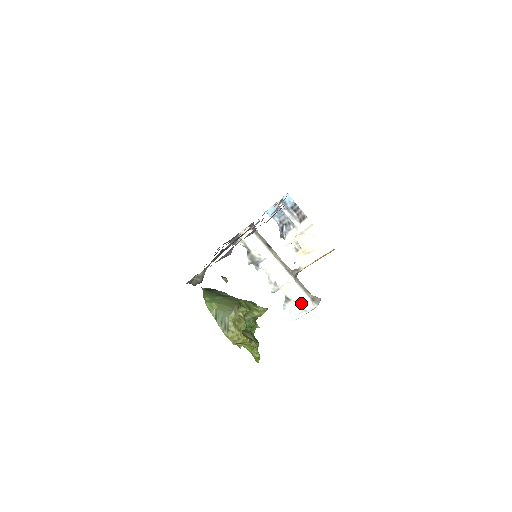
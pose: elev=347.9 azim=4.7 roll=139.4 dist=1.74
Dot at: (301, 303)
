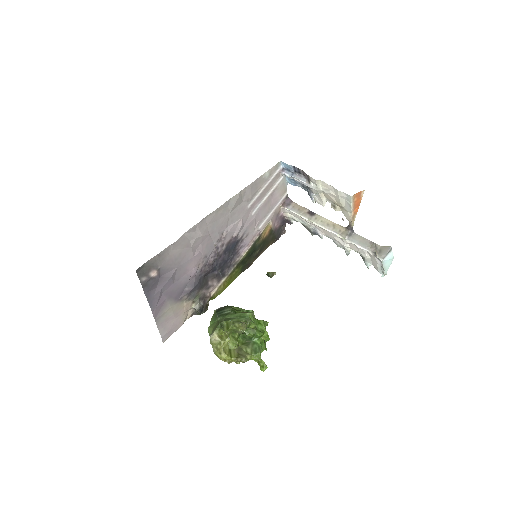
Dot at: (373, 259)
